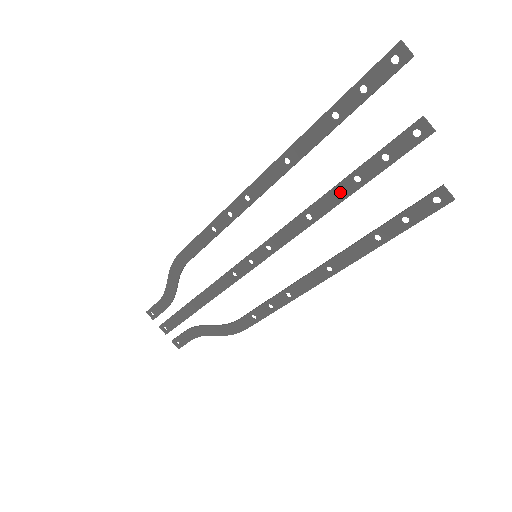
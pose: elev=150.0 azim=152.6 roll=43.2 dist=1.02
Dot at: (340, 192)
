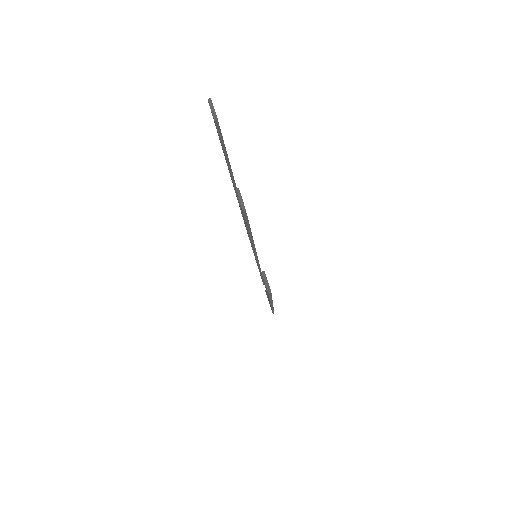
Dot at: occluded
